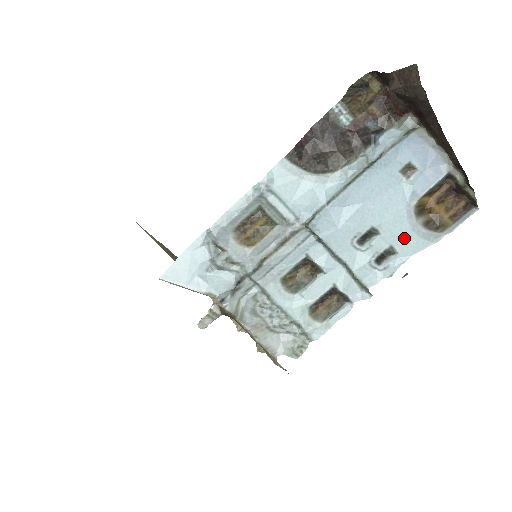
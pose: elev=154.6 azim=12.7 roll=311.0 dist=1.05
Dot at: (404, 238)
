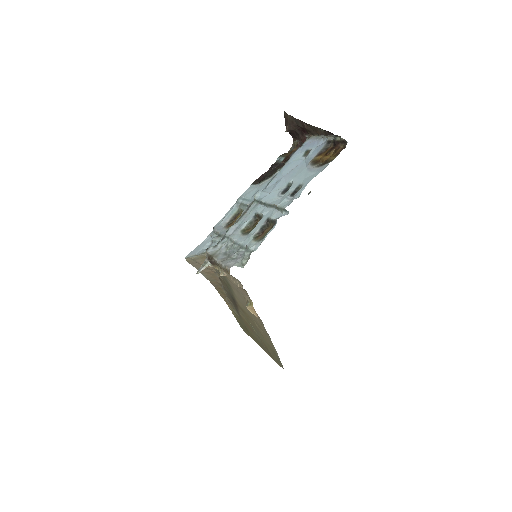
Dot at: (306, 177)
